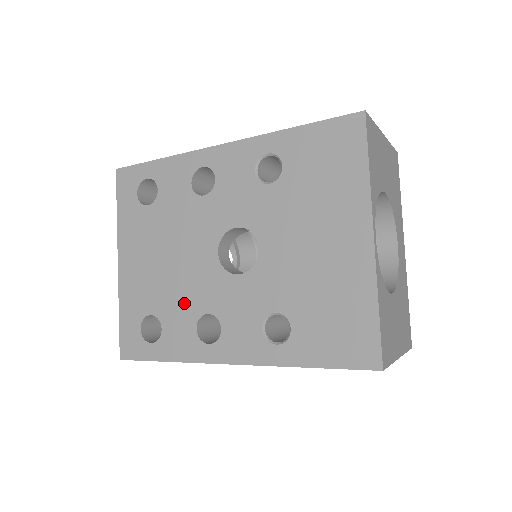
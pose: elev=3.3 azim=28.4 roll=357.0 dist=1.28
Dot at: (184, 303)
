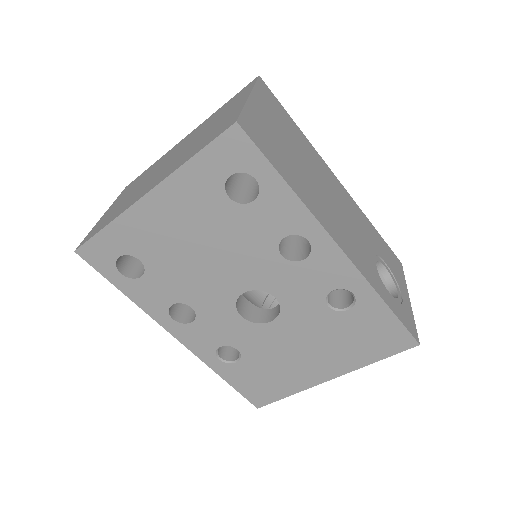
Dot at: (180, 285)
